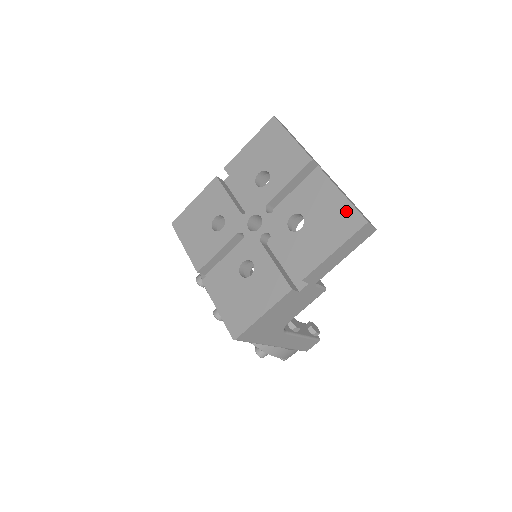
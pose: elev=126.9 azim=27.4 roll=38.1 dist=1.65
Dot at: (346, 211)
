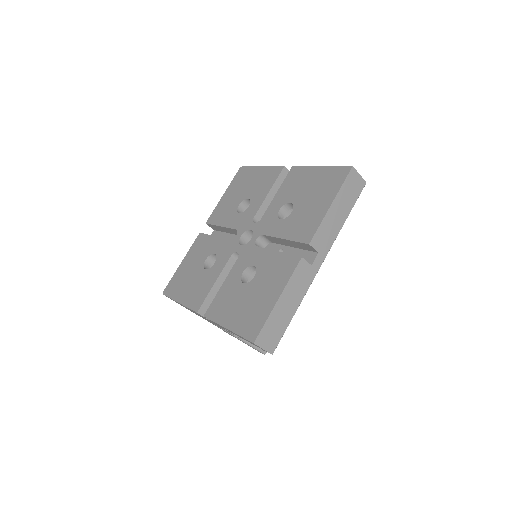
Dot at: (262, 315)
